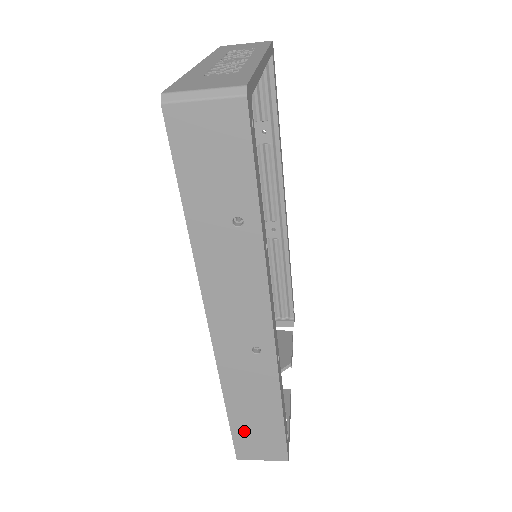
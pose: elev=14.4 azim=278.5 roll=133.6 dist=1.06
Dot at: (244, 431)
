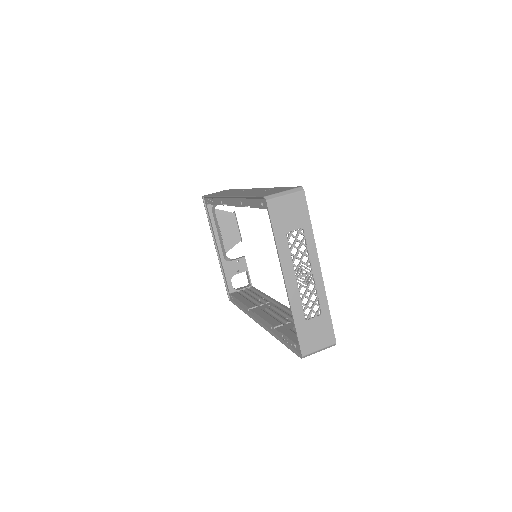
Dot at: occluded
